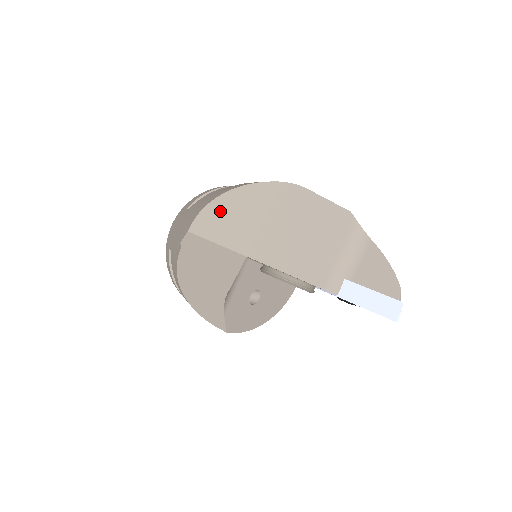
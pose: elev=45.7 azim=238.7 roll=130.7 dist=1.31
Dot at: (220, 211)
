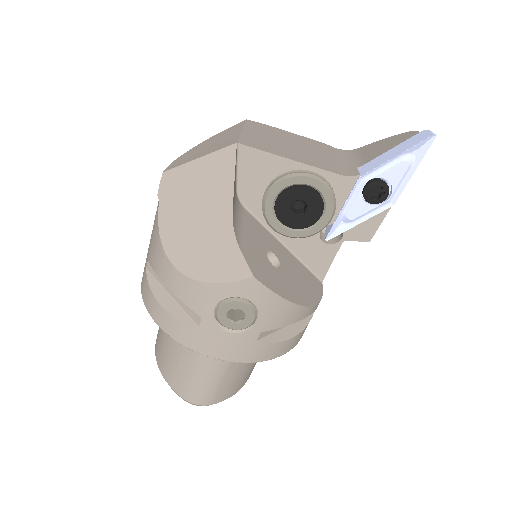
Dot at: (193, 152)
